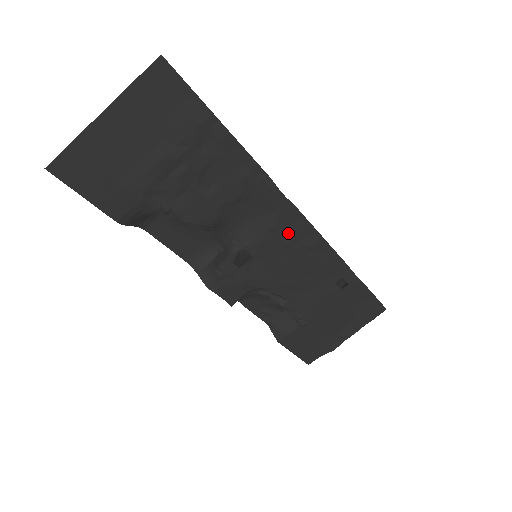
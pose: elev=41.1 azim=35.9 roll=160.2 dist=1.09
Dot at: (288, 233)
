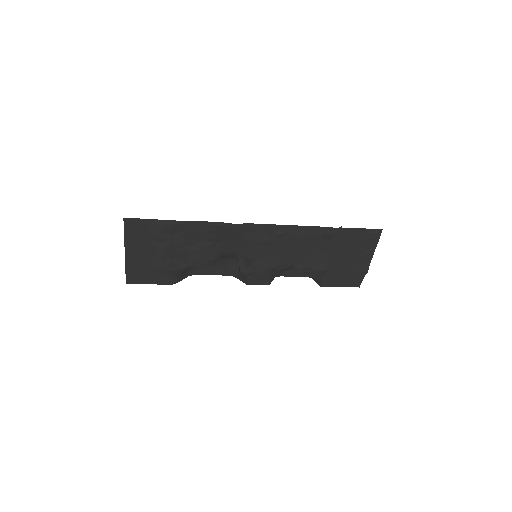
Dot at: (260, 237)
